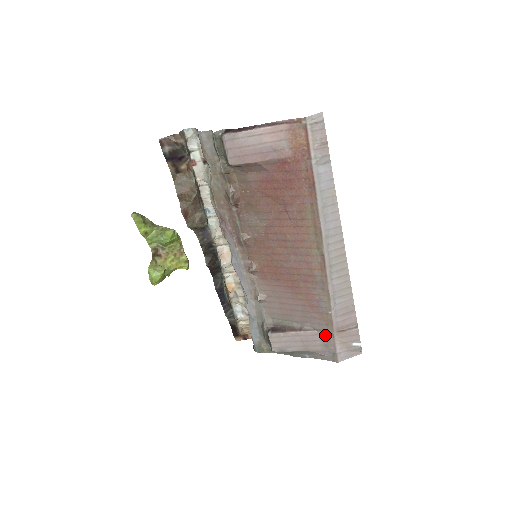
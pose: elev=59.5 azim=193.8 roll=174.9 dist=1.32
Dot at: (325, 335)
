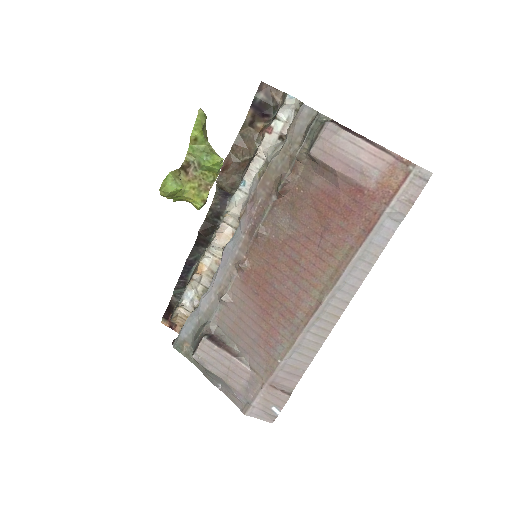
Dot at: (255, 379)
